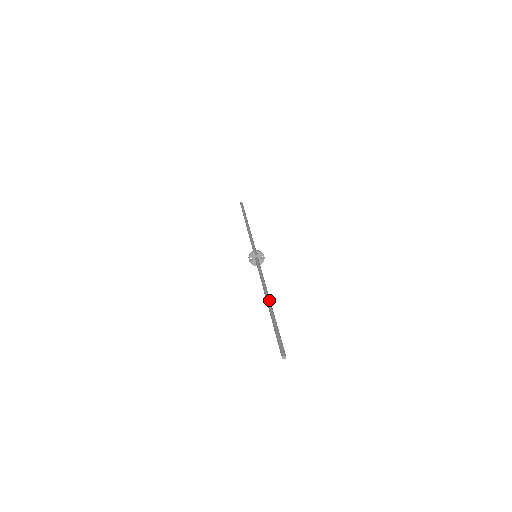
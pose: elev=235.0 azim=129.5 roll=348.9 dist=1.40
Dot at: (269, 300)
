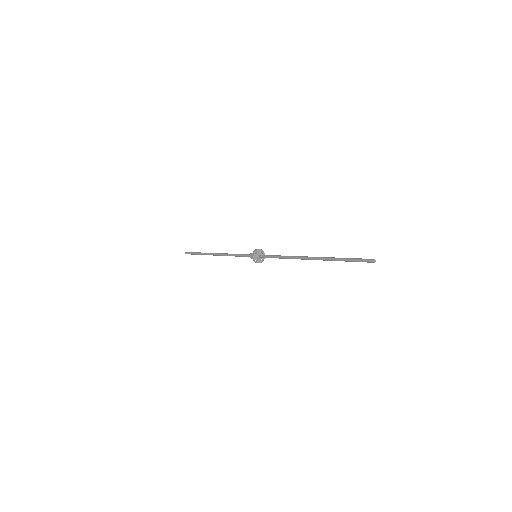
Dot at: (313, 257)
